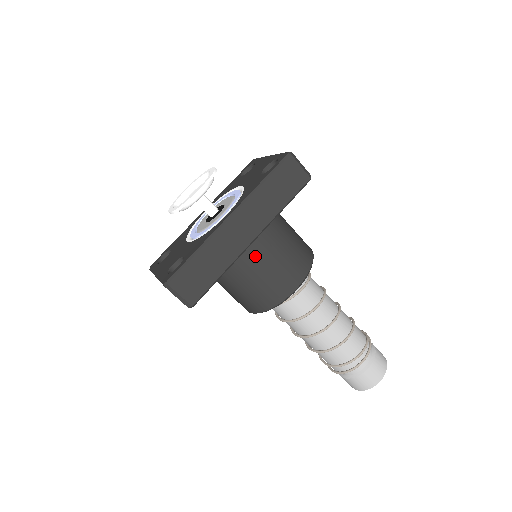
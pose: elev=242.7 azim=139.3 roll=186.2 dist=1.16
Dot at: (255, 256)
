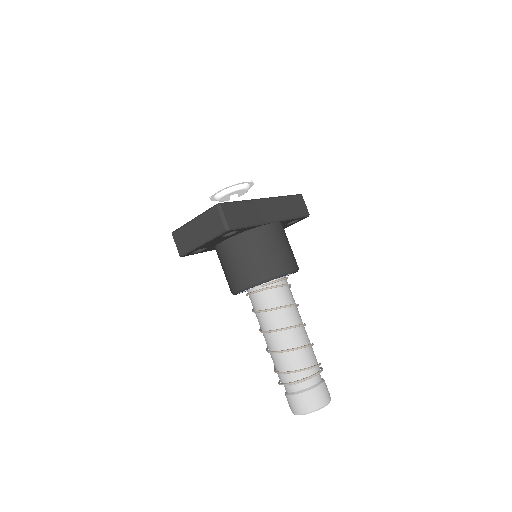
Dot at: (272, 232)
